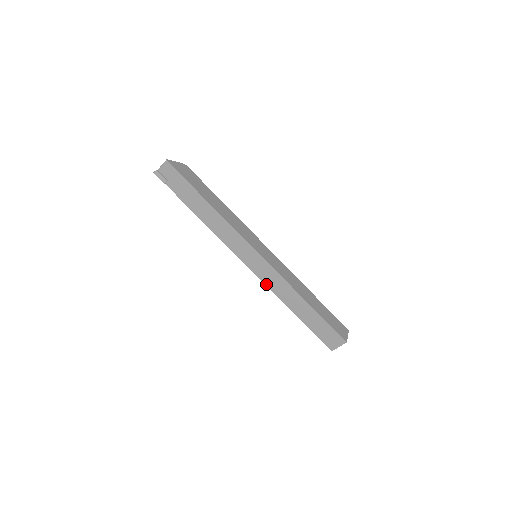
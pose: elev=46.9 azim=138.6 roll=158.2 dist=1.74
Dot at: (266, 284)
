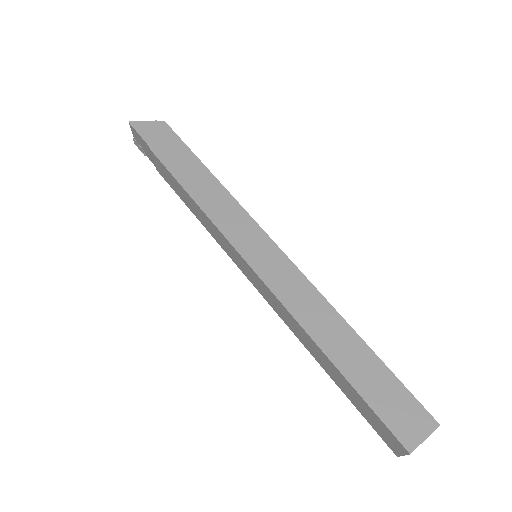
Dot at: (271, 305)
